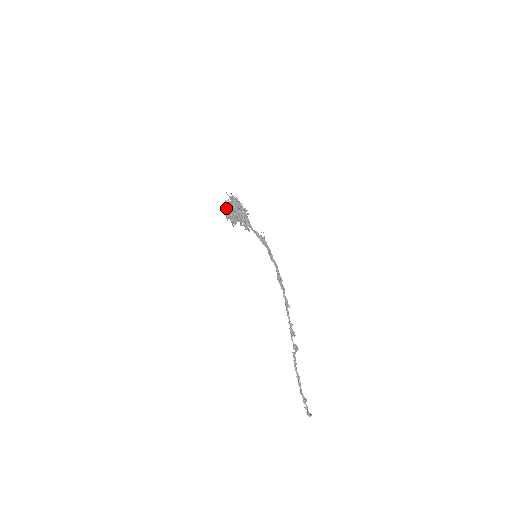
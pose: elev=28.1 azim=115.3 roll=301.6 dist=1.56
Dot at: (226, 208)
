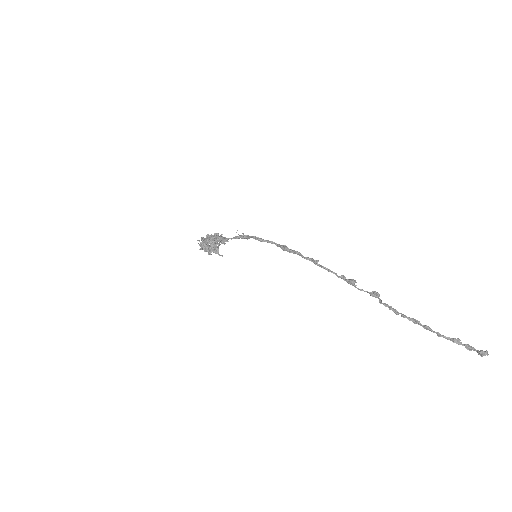
Dot at: (203, 248)
